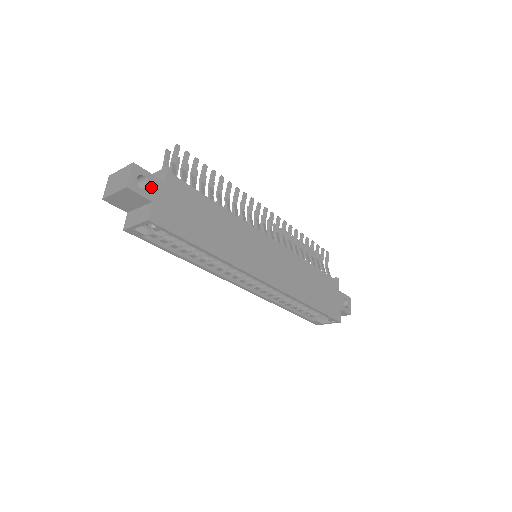
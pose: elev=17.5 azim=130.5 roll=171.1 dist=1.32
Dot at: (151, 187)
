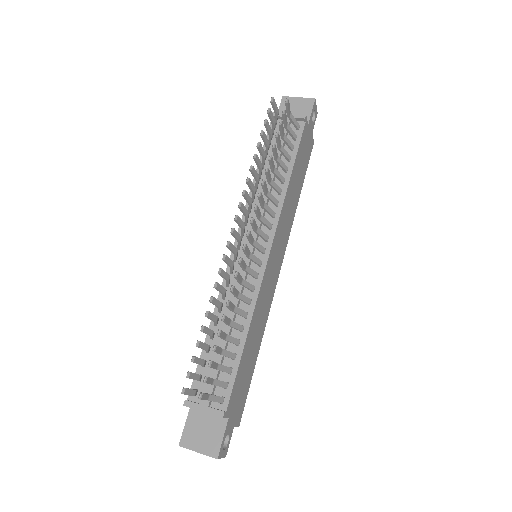
Dot at: (229, 432)
